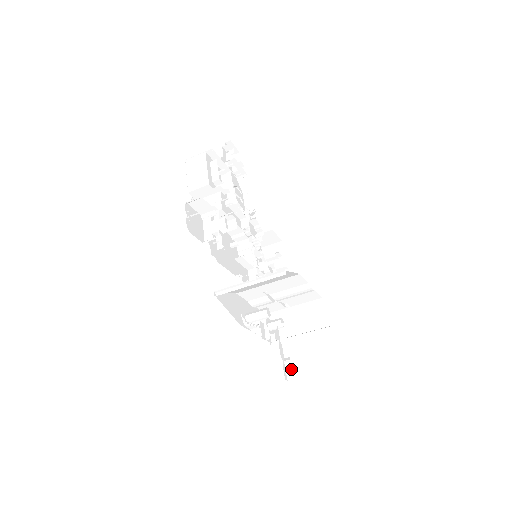
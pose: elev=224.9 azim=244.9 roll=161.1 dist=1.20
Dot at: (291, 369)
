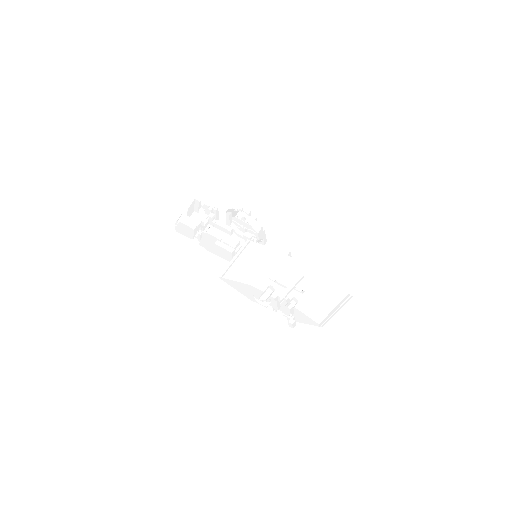
Dot at: (294, 320)
